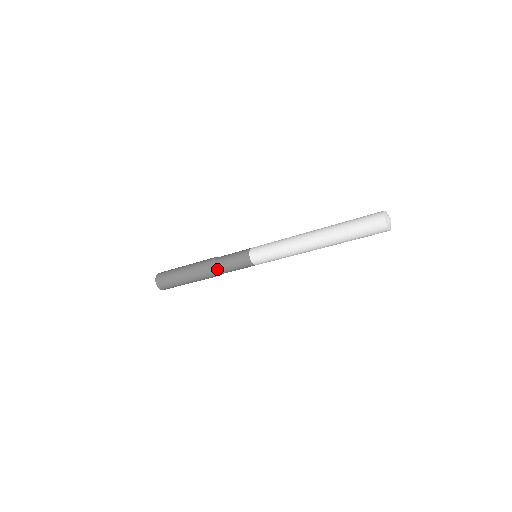
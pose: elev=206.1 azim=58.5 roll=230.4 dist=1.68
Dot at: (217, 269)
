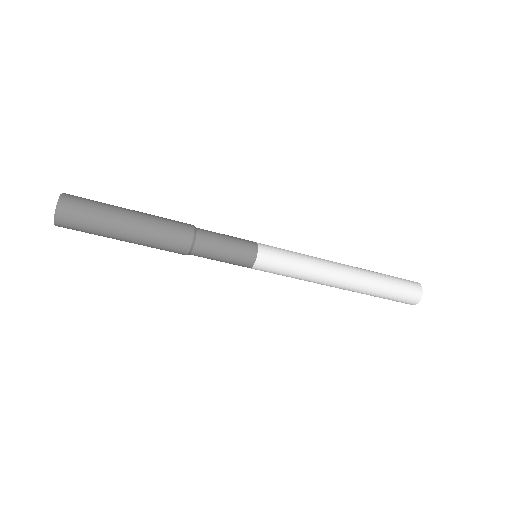
Dot at: (195, 249)
